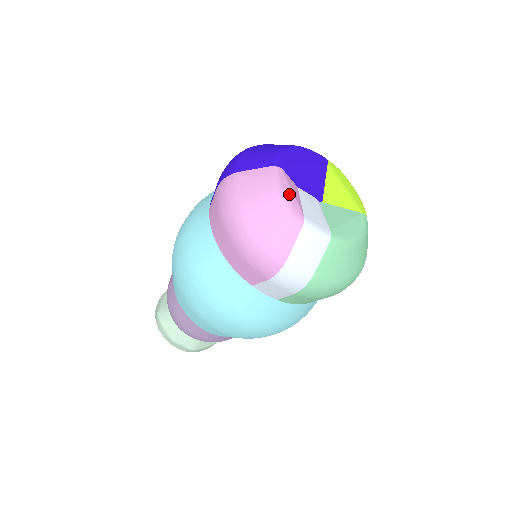
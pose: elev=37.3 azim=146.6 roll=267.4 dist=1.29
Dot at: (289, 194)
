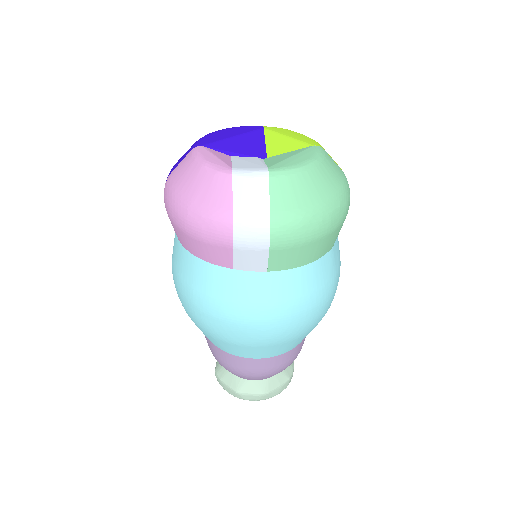
Dot at: (212, 159)
